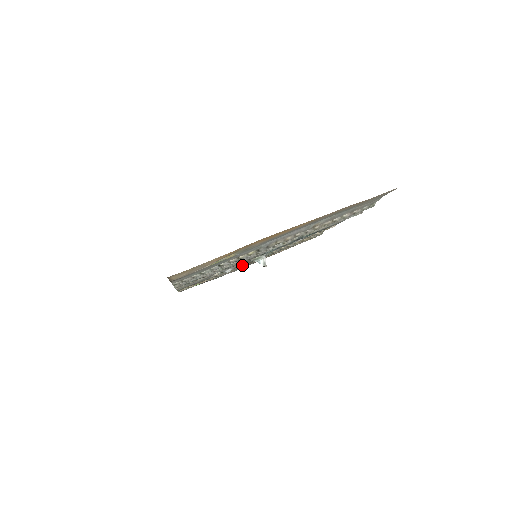
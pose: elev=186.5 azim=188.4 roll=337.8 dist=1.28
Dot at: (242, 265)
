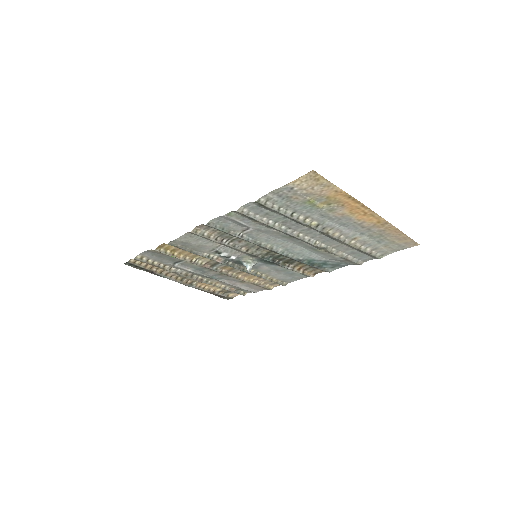
Dot at: (224, 264)
